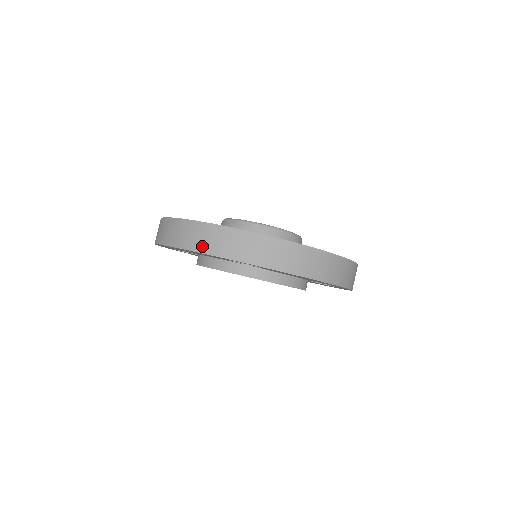
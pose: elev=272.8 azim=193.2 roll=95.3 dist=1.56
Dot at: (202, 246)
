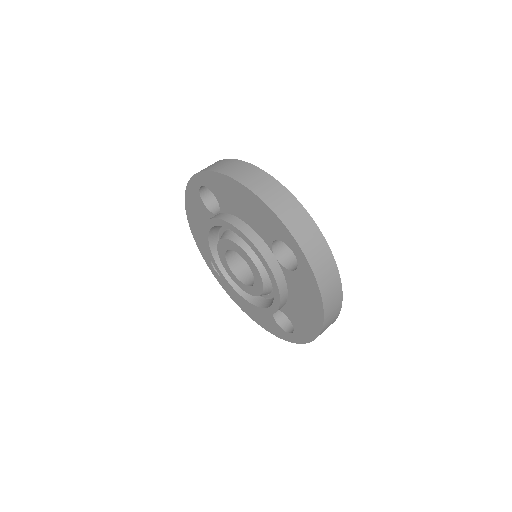
Dot at: (282, 212)
